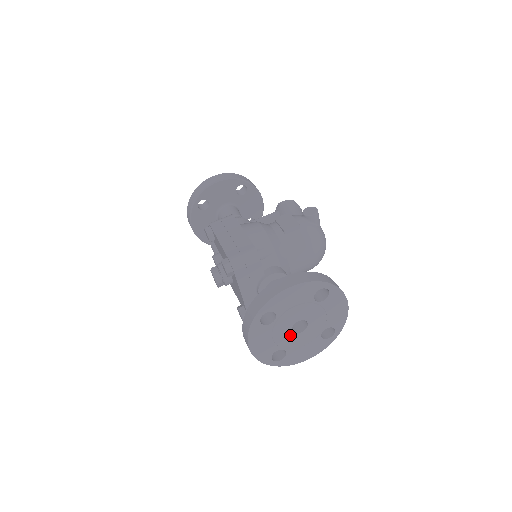
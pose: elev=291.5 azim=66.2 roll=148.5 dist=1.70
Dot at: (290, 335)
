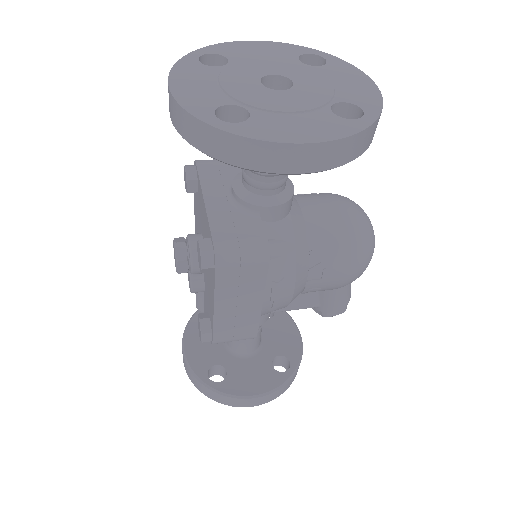
Dot at: (257, 89)
